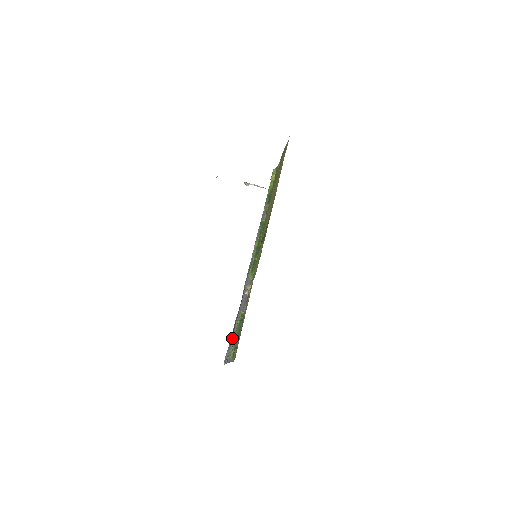
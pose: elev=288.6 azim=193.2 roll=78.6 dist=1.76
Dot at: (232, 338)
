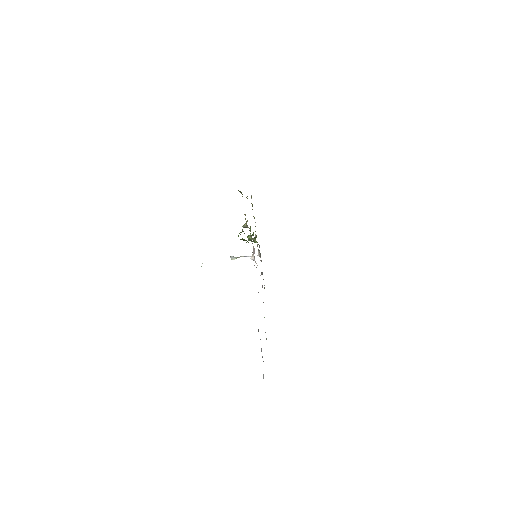
Dot at: occluded
